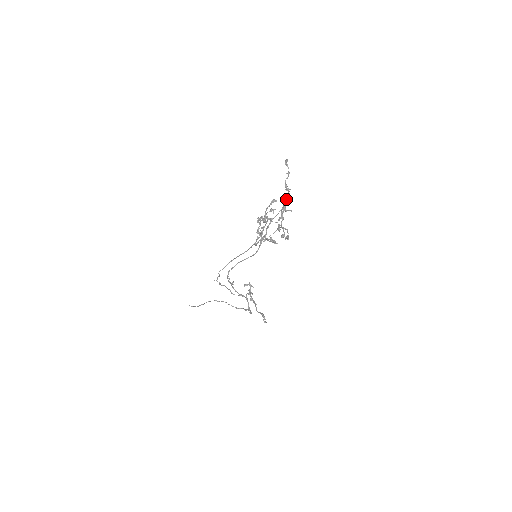
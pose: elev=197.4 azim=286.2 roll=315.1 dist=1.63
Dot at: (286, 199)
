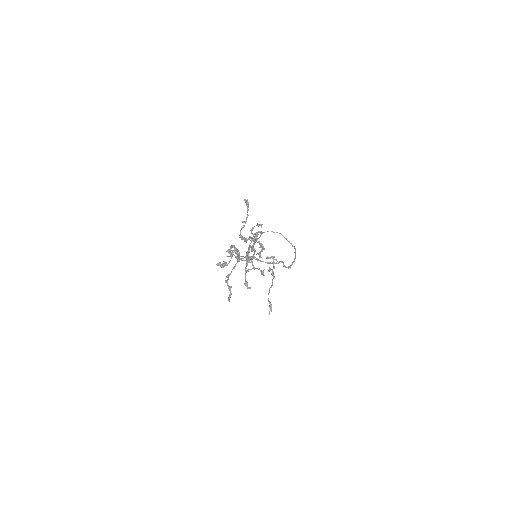
Dot at: occluded
